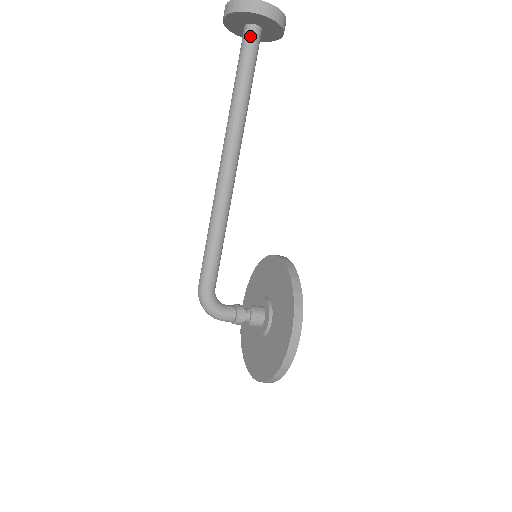
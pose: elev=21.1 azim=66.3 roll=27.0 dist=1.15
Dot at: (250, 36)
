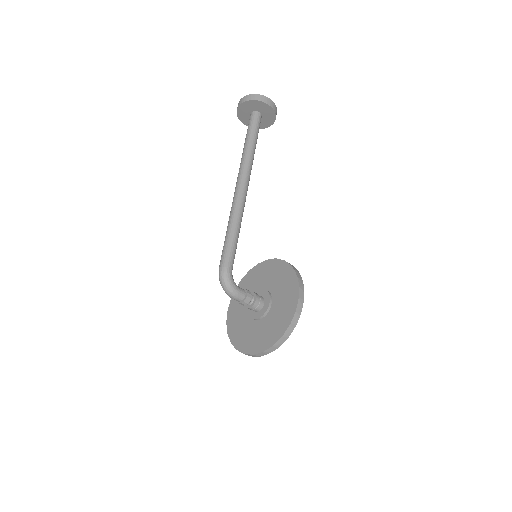
Dot at: (257, 117)
